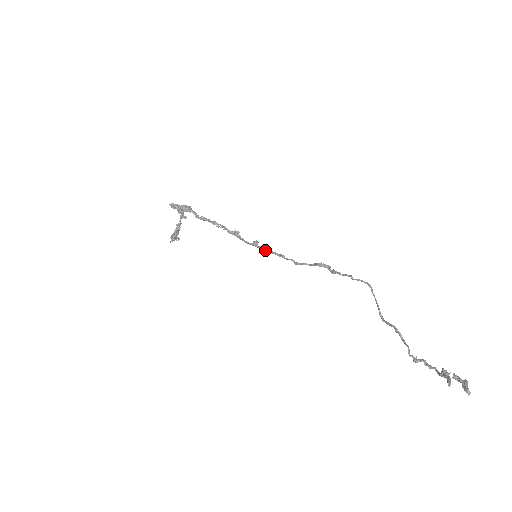
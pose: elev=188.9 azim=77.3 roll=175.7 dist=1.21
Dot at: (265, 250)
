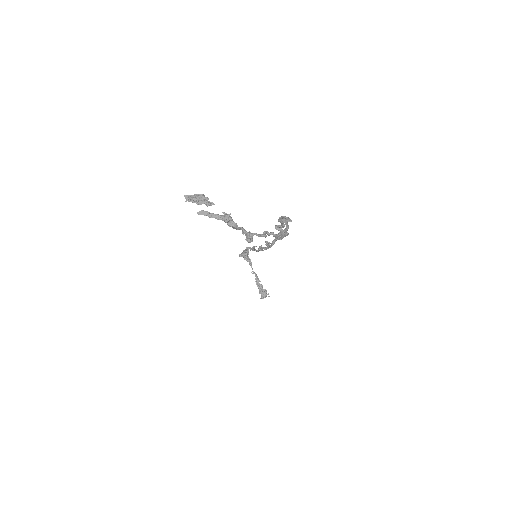
Dot at: (264, 249)
